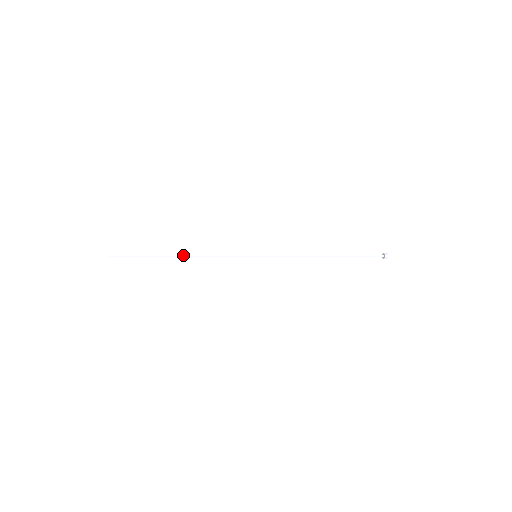
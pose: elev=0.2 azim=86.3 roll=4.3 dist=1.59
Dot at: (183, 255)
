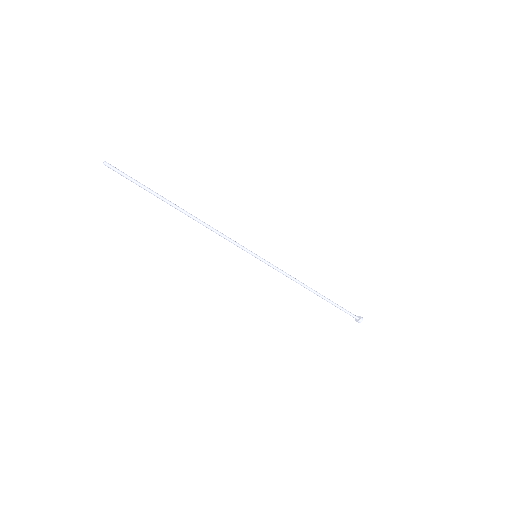
Dot at: (187, 212)
